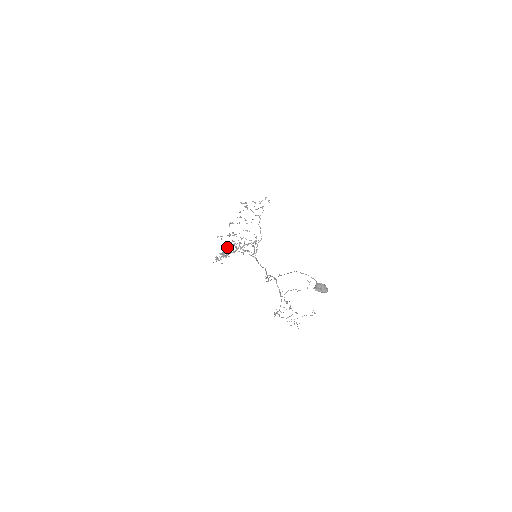
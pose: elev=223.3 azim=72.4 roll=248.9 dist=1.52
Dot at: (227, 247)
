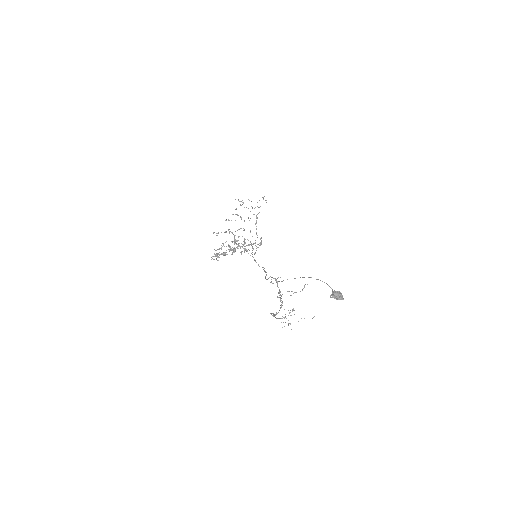
Dot at: (229, 245)
